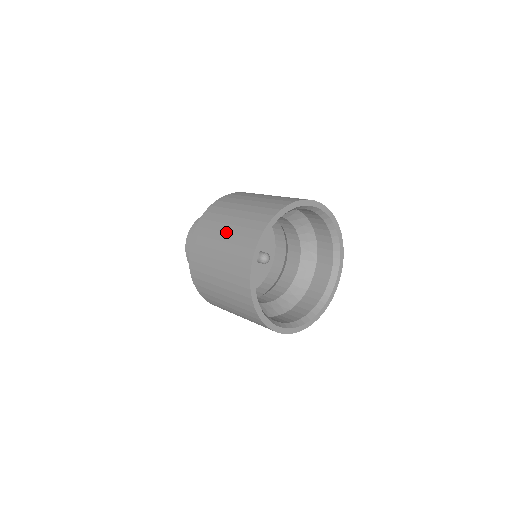
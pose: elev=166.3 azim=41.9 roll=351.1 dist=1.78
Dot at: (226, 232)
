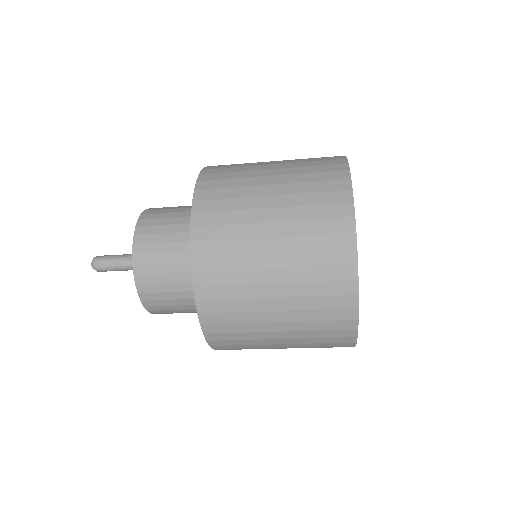
Dot at: occluded
